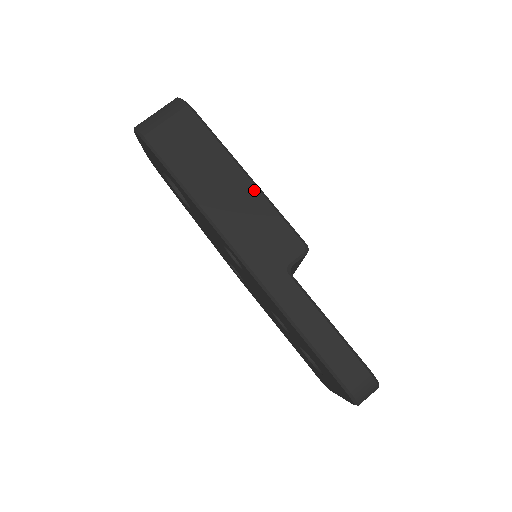
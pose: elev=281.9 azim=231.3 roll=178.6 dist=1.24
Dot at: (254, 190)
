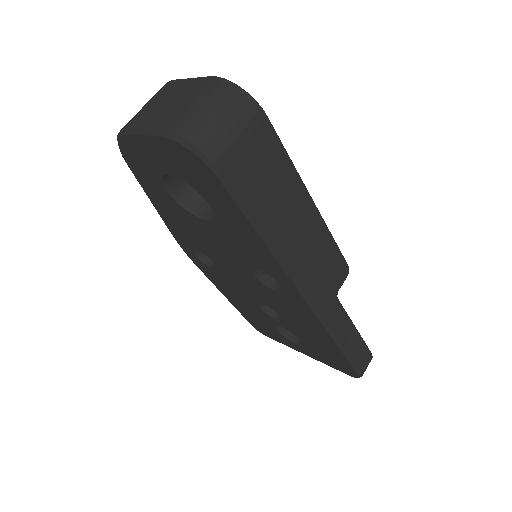
Dot at: (320, 221)
